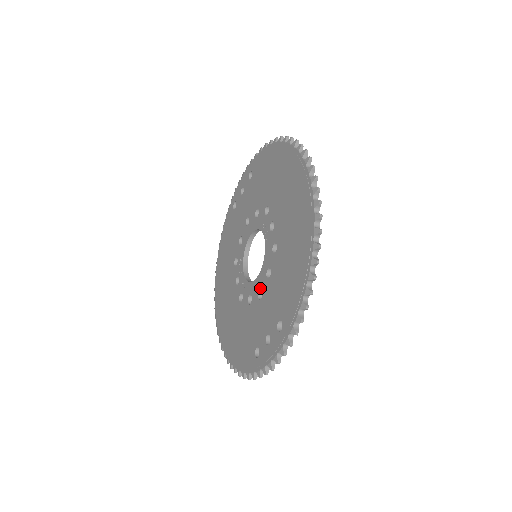
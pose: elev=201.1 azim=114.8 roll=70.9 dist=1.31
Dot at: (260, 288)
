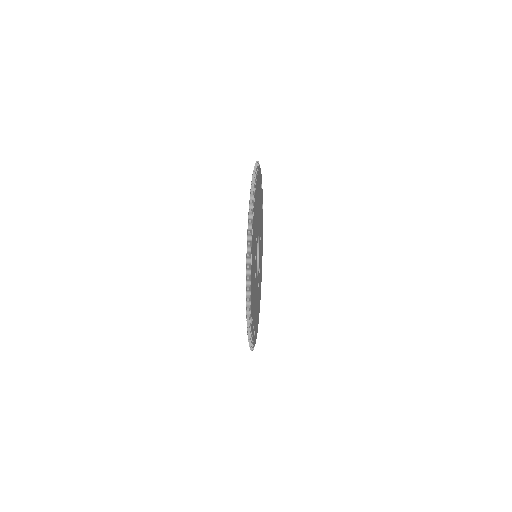
Dot at: occluded
